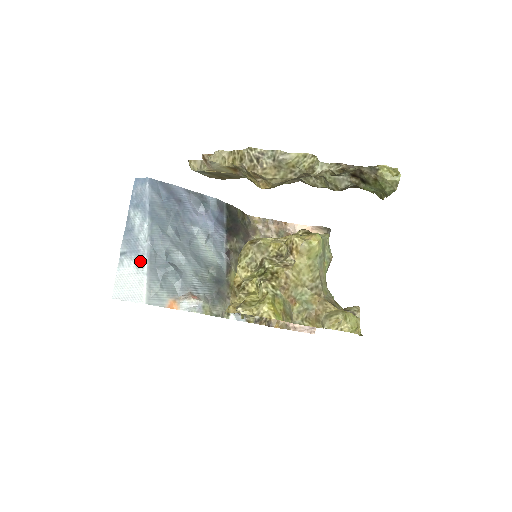
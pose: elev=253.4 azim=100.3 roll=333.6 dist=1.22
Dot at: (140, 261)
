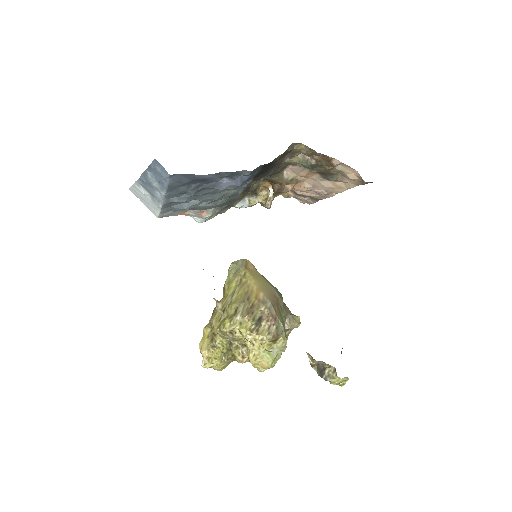
Dot at: (155, 201)
